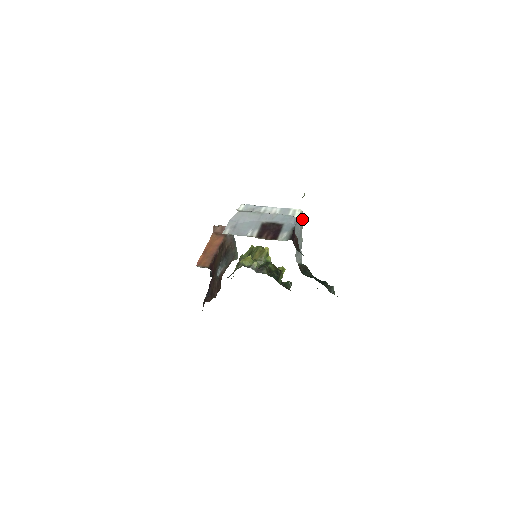
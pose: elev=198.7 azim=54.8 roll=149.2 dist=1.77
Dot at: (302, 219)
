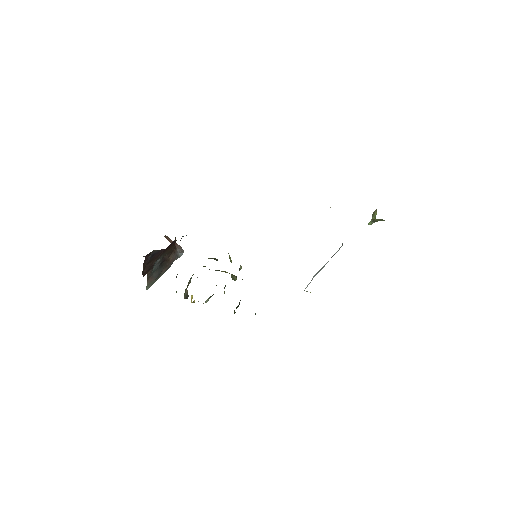
Dot at: occluded
